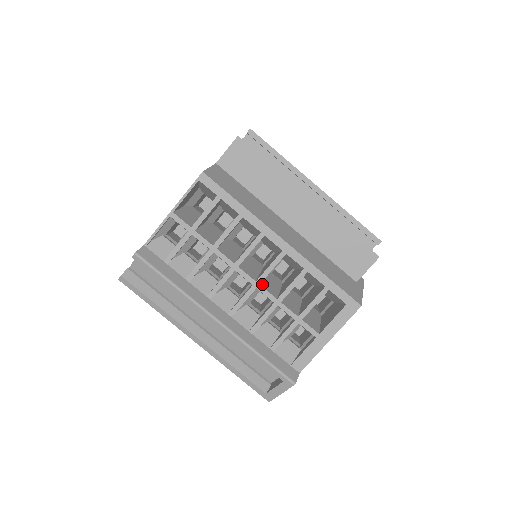
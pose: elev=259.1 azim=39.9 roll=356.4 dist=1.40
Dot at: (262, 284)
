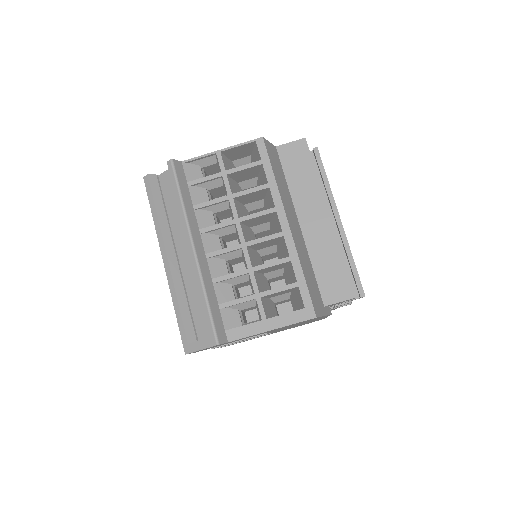
Dot at: (248, 249)
